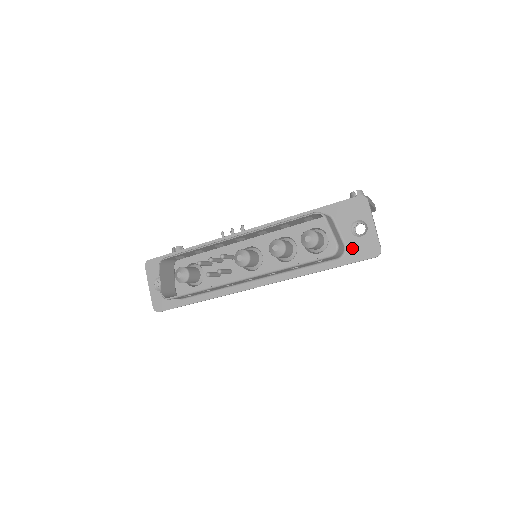
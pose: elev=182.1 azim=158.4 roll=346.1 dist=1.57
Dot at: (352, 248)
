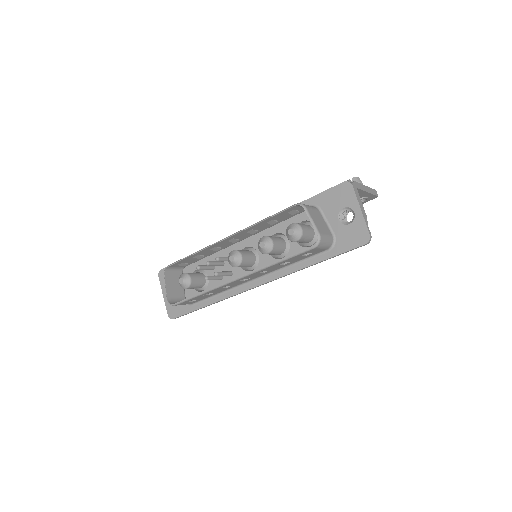
Dot at: (341, 237)
